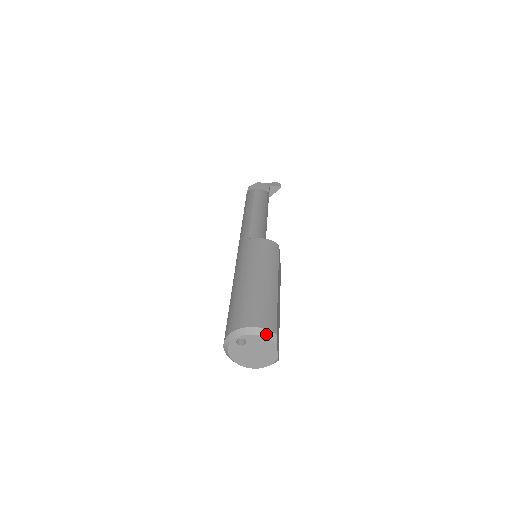
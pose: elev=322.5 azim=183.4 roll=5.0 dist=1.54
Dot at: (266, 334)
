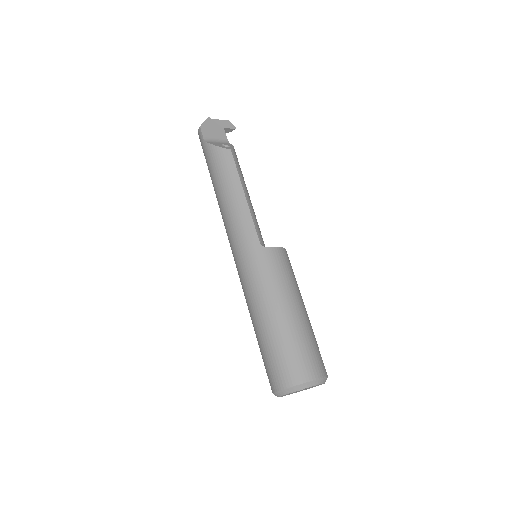
Dot at: (324, 381)
